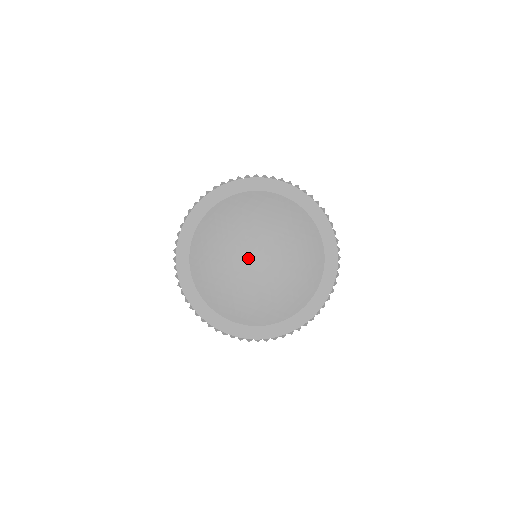
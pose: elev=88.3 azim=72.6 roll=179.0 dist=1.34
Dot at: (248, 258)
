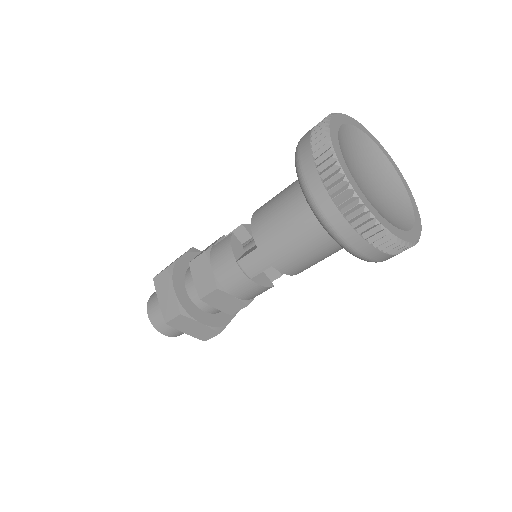
Dot at: (362, 178)
